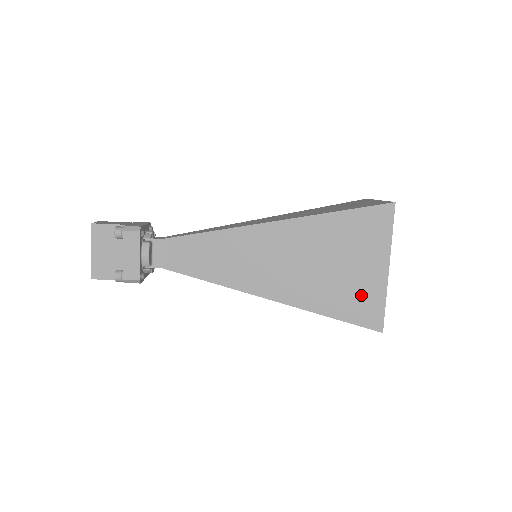
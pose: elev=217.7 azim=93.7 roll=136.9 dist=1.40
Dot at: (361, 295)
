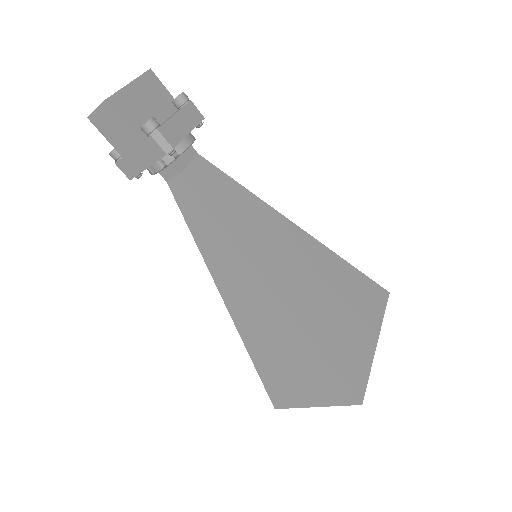
Dot at: (353, 350)
